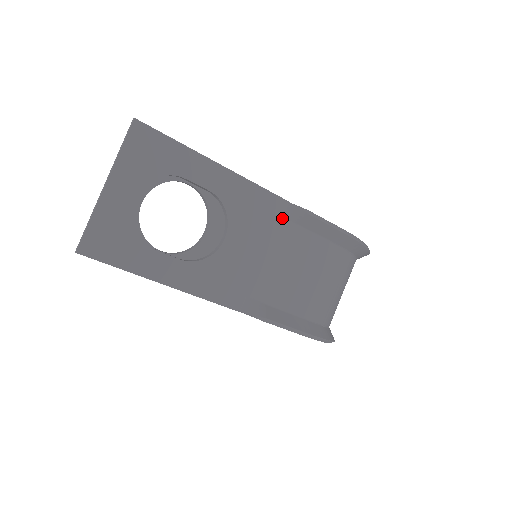
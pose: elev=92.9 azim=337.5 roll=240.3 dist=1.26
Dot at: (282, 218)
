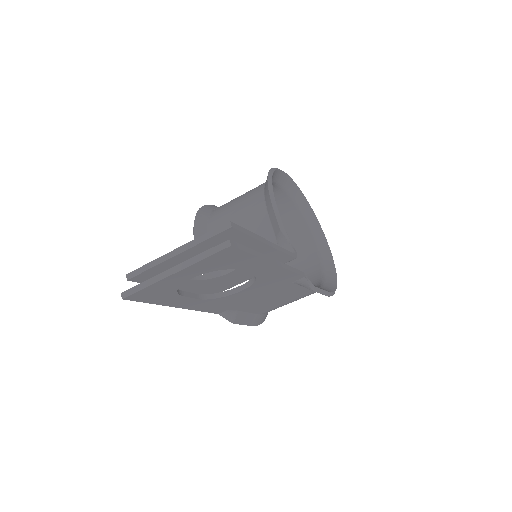
Dot at: (292, 283)
